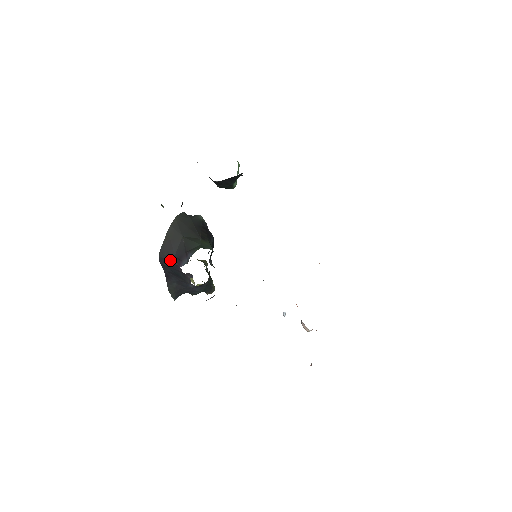
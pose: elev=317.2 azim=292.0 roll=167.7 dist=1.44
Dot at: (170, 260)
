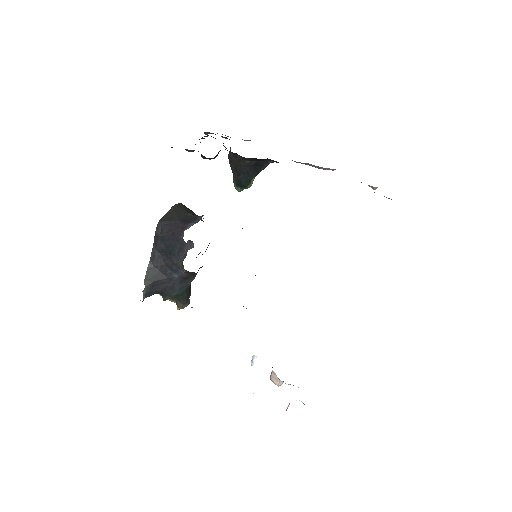
Dot at: (172, 226)
